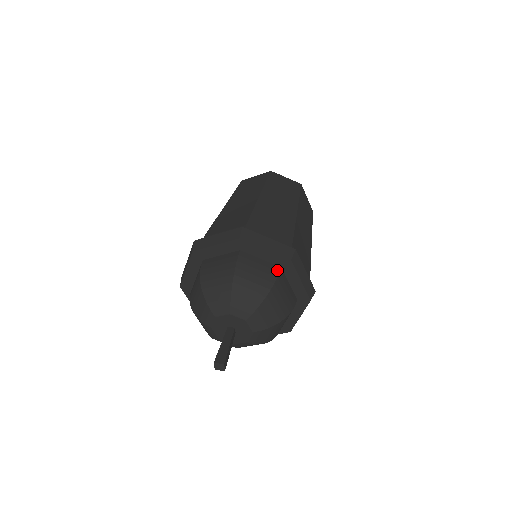
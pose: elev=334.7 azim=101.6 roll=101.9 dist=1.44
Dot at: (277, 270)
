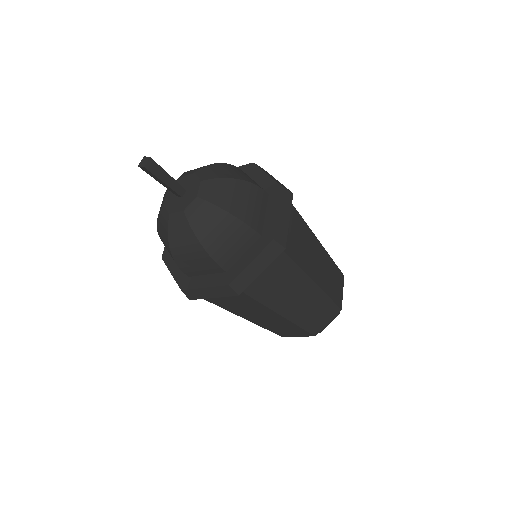
Dot at: (263, 189)
